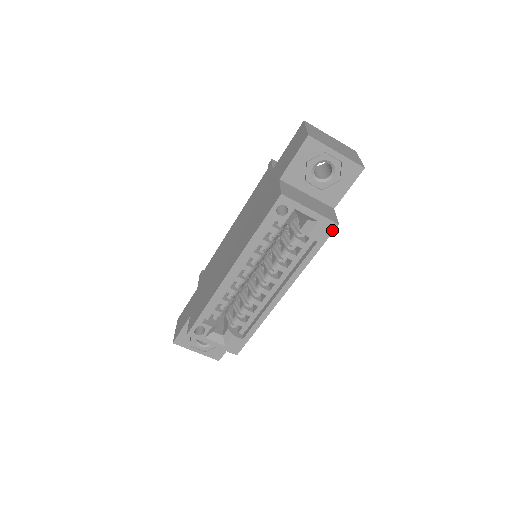
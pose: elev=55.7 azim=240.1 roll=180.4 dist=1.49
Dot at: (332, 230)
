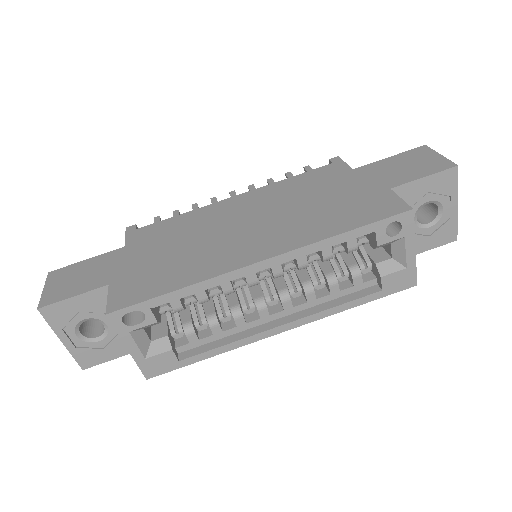
Dot at: (406, 287)
